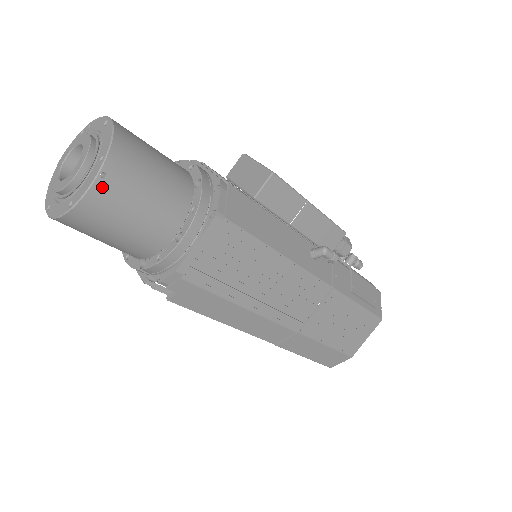
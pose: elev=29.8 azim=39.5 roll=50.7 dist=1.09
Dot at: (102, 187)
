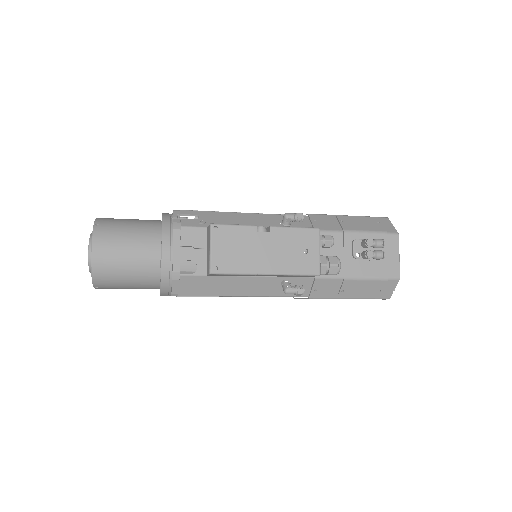
Dot at: (101, 288)
